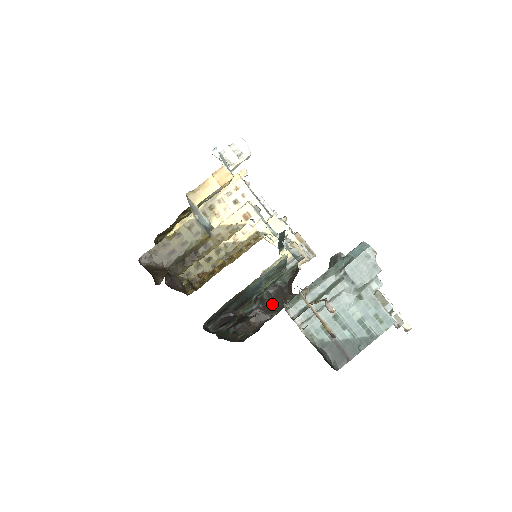
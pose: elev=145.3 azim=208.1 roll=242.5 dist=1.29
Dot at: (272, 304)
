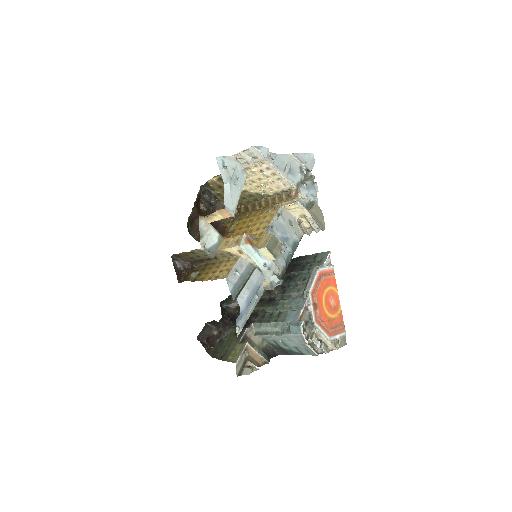
Dot at: occluded
